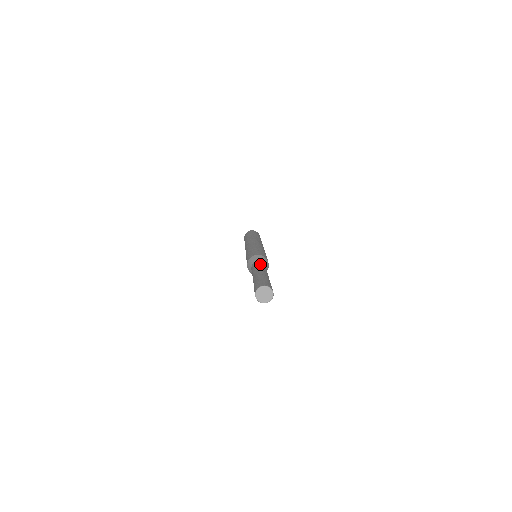
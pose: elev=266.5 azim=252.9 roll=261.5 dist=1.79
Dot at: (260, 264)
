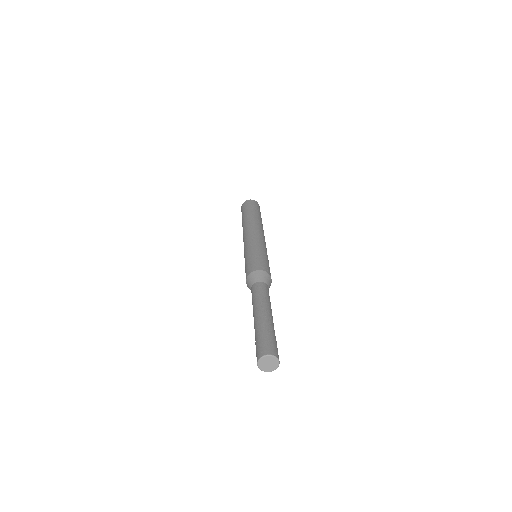
Dot at: occluded
